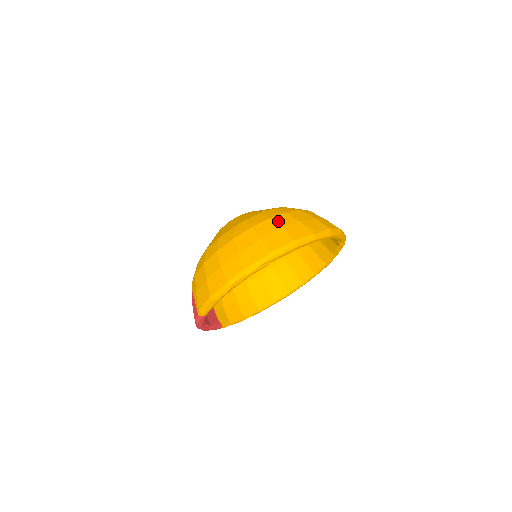
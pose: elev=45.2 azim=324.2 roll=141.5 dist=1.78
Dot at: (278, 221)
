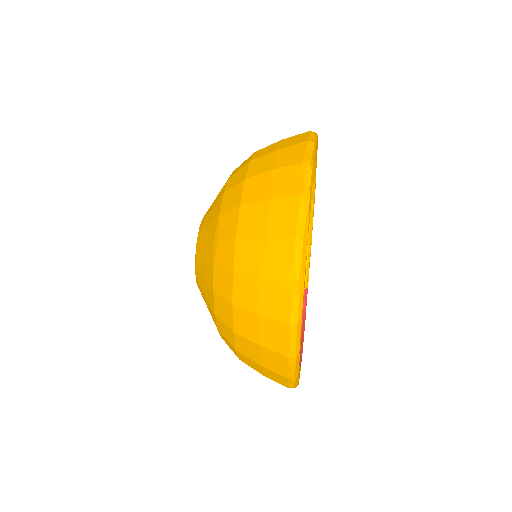
Dot at: (244, 304)
